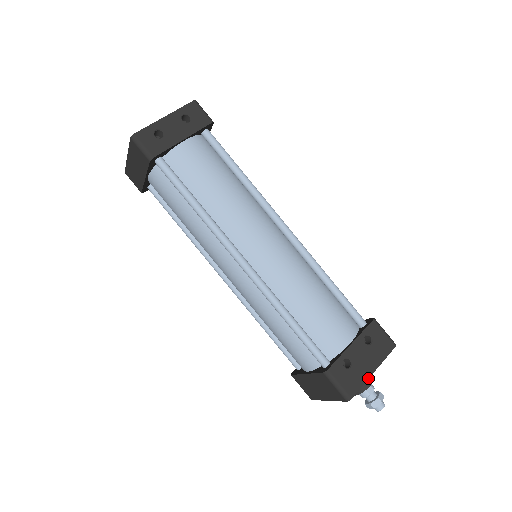
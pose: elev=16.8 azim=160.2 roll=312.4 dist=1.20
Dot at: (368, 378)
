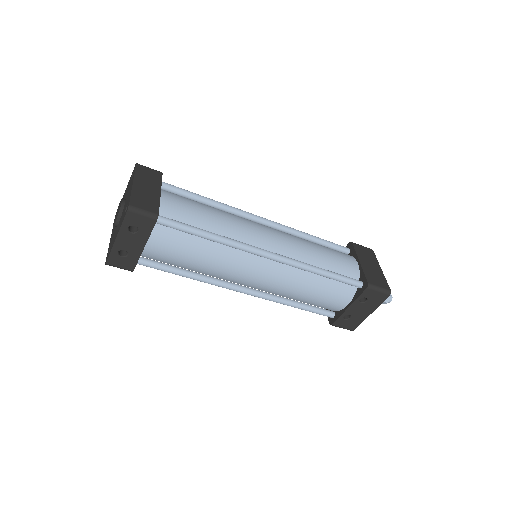
Dot at: occluded
